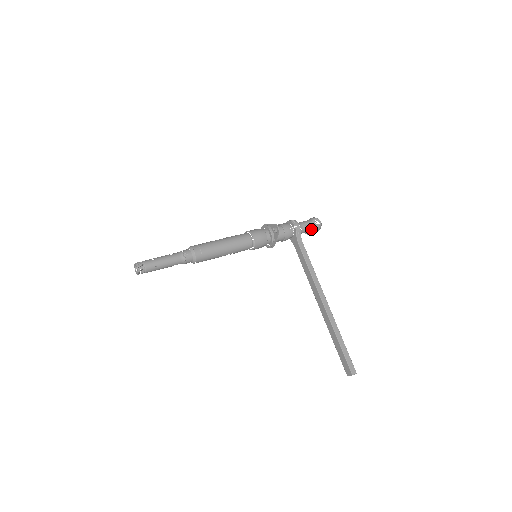
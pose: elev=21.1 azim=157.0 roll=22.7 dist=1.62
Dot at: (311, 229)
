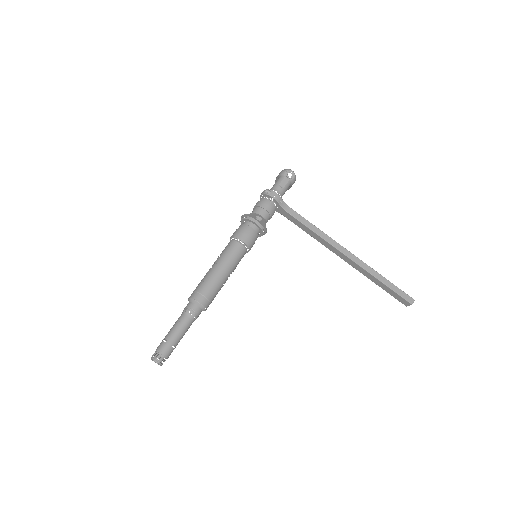
Dot at: (288, 186)
